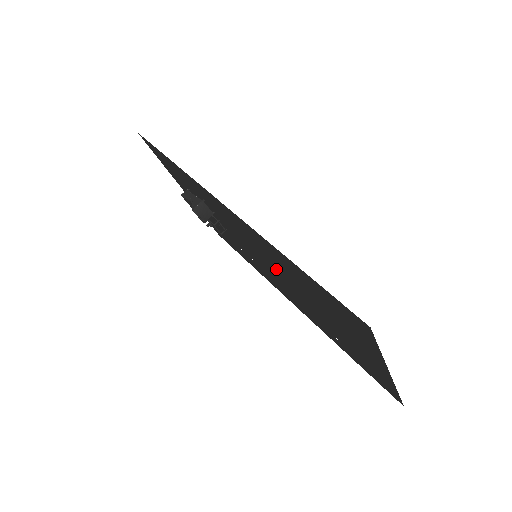
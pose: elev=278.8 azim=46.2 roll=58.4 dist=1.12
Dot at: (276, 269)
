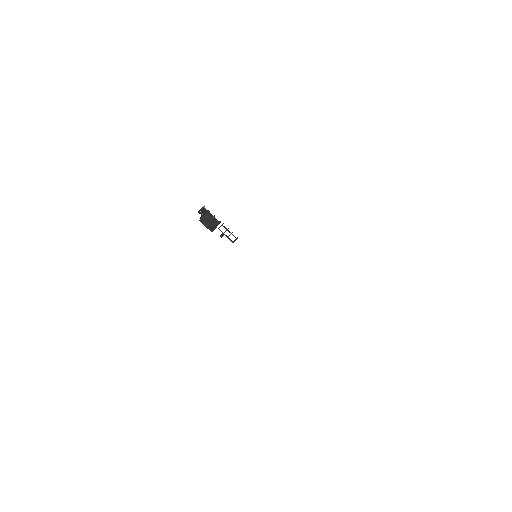
Dot at: occluded
